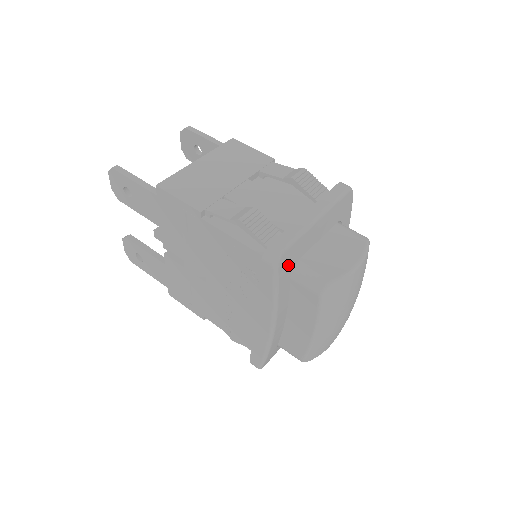
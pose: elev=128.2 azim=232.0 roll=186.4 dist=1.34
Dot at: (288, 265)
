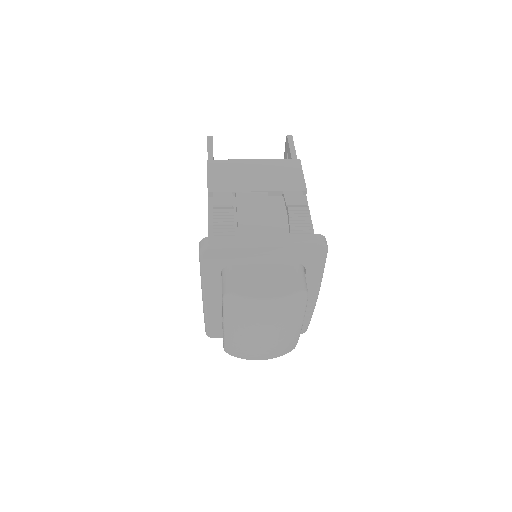
Dot at: (217, 261)
